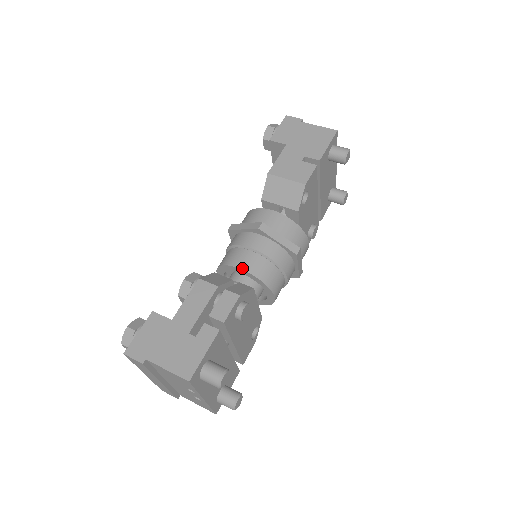
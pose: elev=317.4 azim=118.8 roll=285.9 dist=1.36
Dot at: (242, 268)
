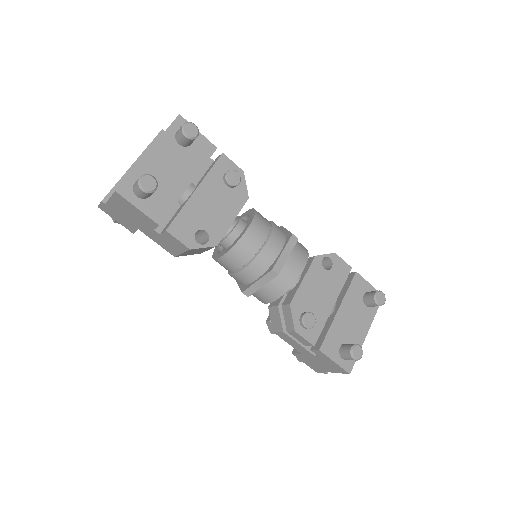
Dot at: occluded
